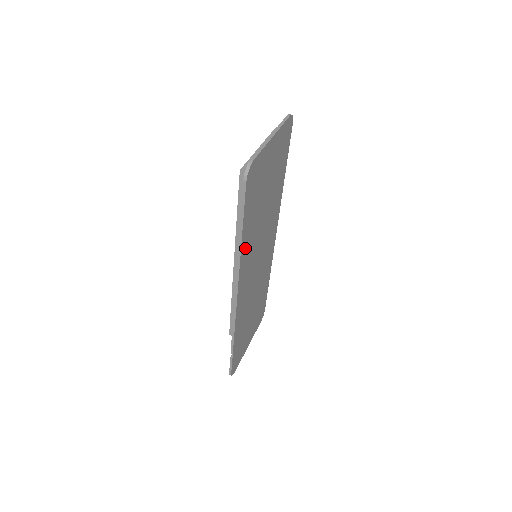
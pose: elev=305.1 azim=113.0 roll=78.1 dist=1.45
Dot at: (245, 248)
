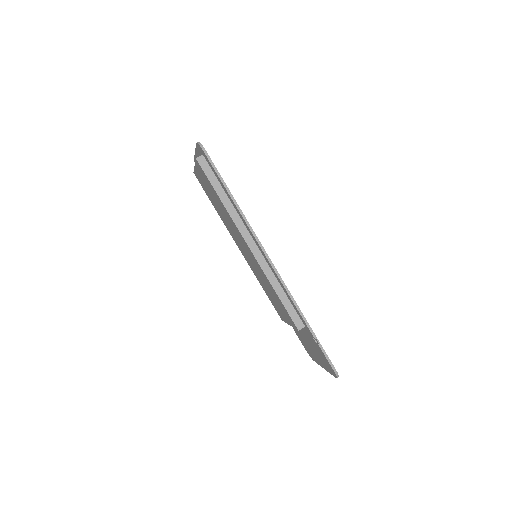
Dot at: occluded
